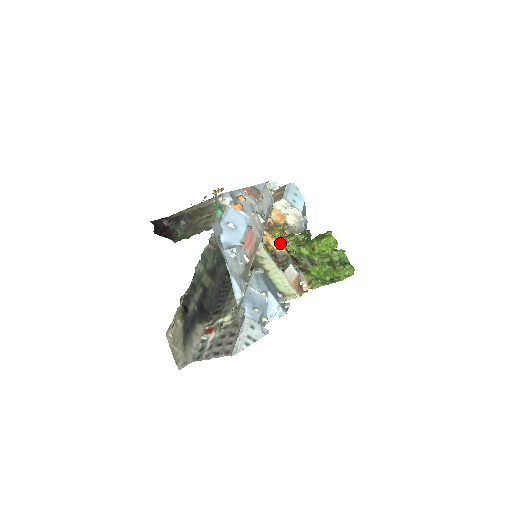
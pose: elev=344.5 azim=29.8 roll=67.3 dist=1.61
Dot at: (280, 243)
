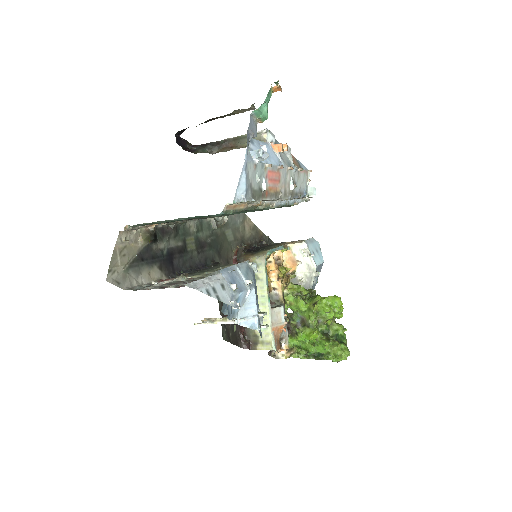
Dot at: (281, 282)
